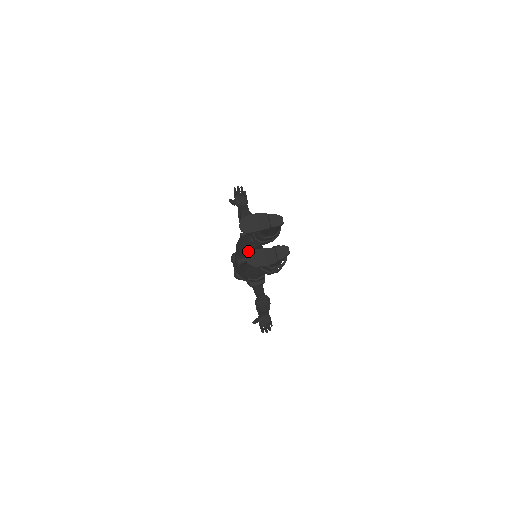
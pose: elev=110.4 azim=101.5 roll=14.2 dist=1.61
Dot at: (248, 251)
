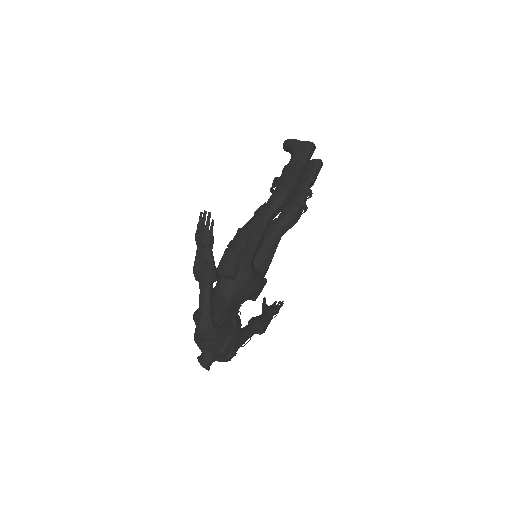
Dot at: occluded
